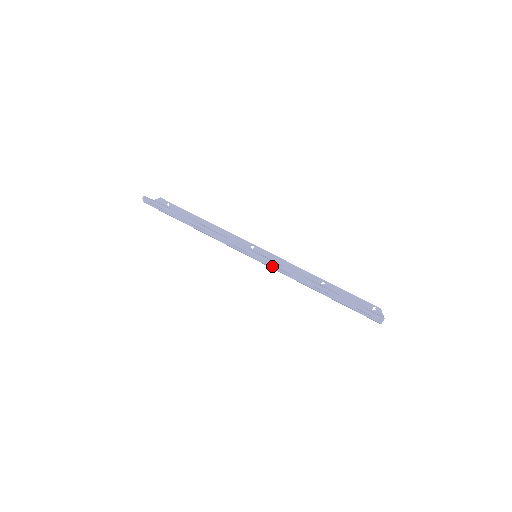
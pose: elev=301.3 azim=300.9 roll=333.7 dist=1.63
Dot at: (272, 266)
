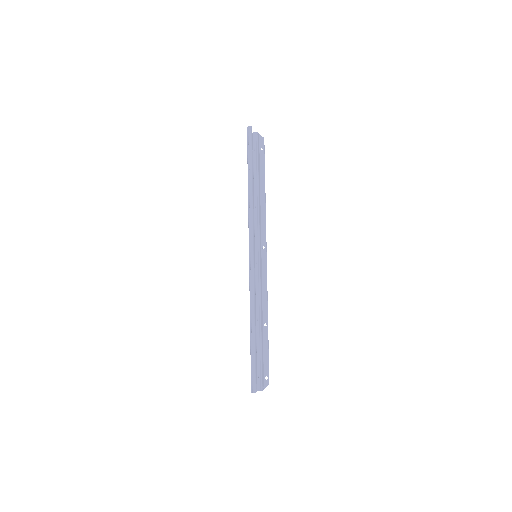
Dot at: (250, 277)
